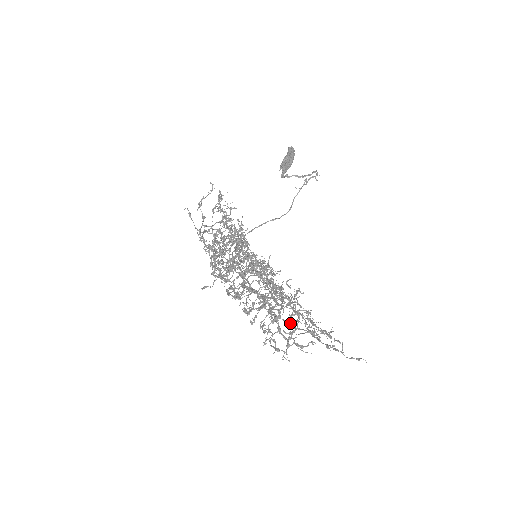
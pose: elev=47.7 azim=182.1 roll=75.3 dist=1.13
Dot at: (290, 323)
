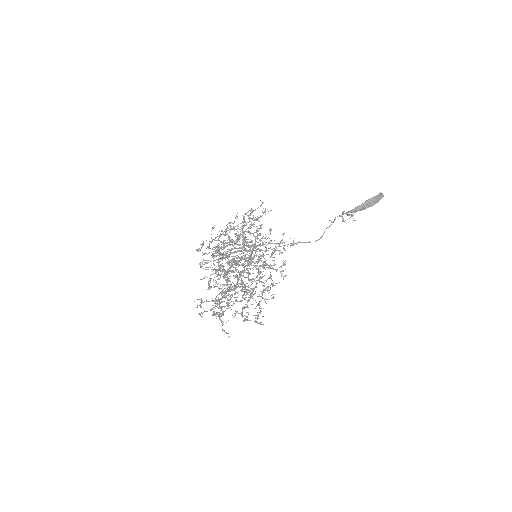
Dot at: occluded
